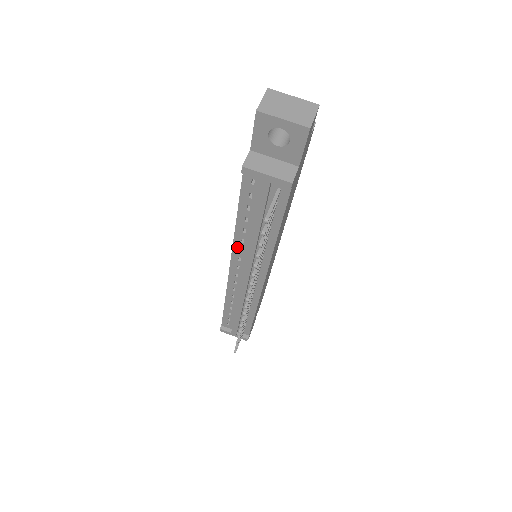
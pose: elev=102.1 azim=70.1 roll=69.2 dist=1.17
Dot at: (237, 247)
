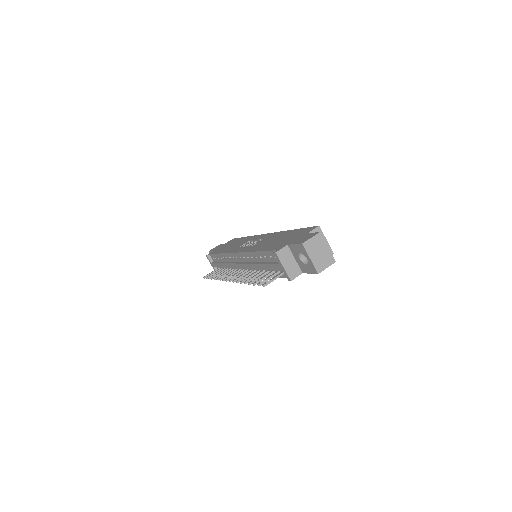
Dot at: (247, 255)
